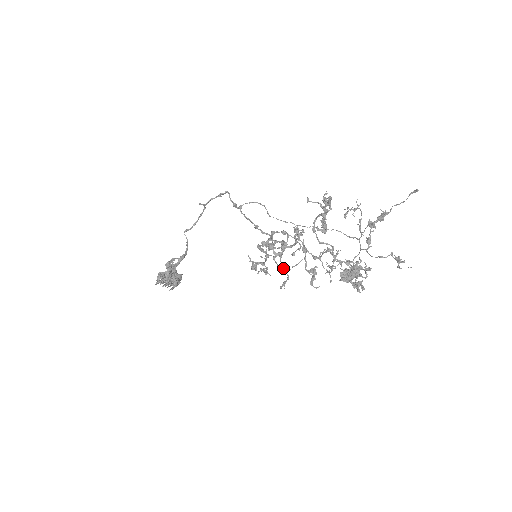
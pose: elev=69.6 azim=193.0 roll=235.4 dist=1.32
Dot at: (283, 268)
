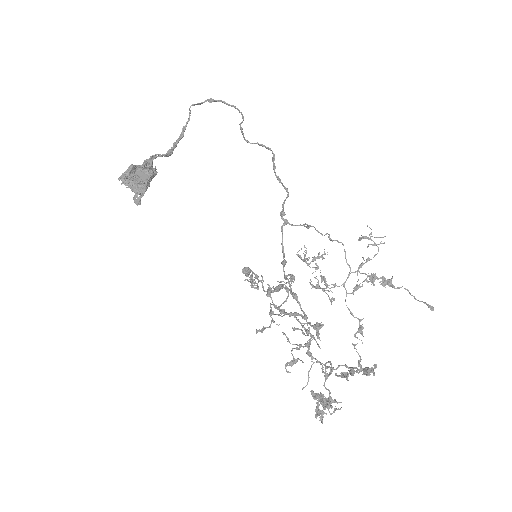
Dot at: (273, 314)
